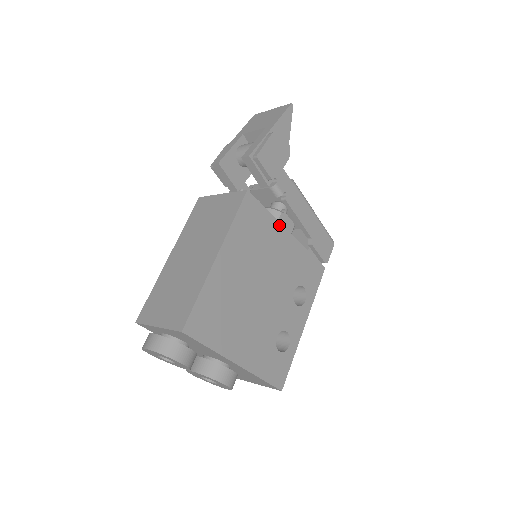
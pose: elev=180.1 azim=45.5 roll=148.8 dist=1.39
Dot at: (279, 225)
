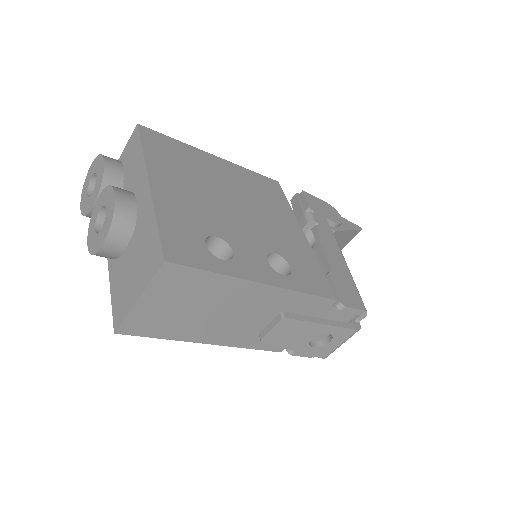
Dot at: (295, 219)
